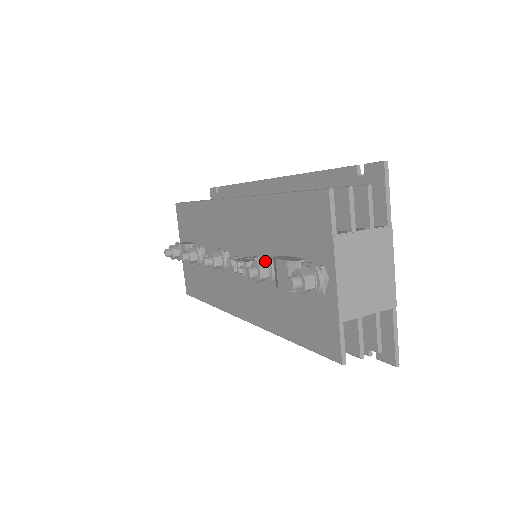
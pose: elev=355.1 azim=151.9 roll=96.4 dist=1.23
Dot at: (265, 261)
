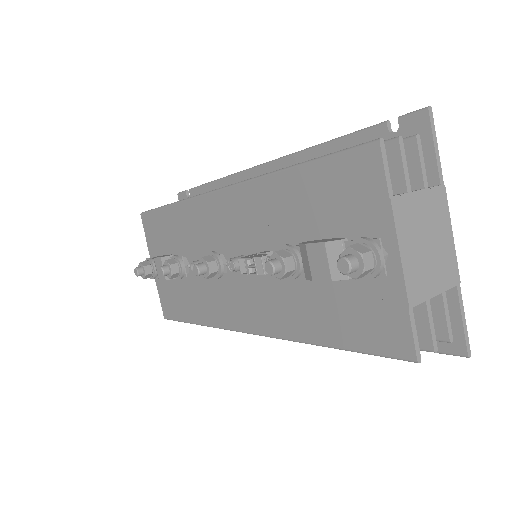
Dot at: (287, 251)
